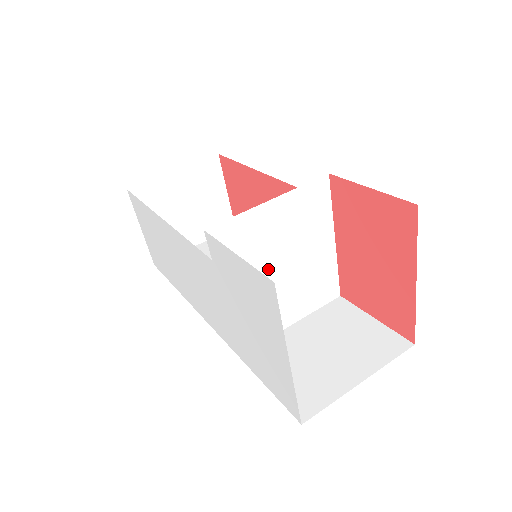
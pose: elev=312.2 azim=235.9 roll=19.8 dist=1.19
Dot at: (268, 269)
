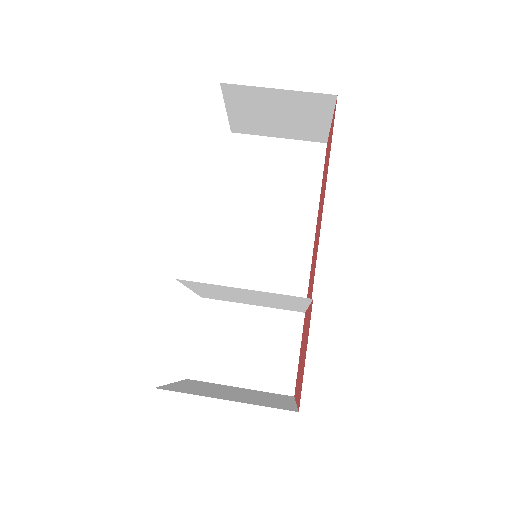
Dot at: (235, 295)
